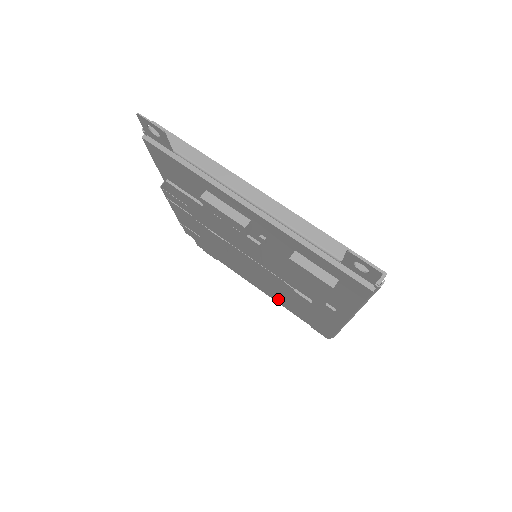
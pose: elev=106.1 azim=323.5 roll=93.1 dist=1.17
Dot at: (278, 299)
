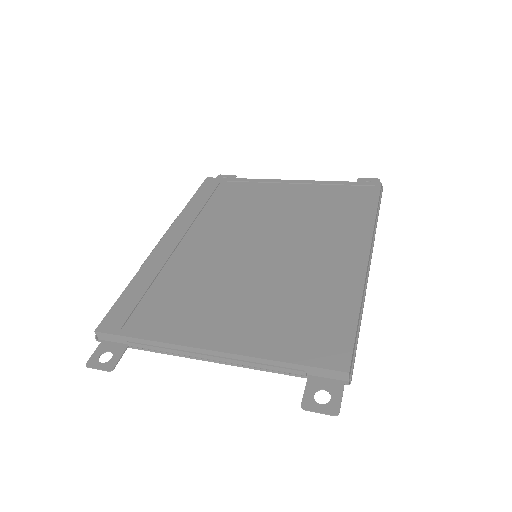
Dot at: occluded
